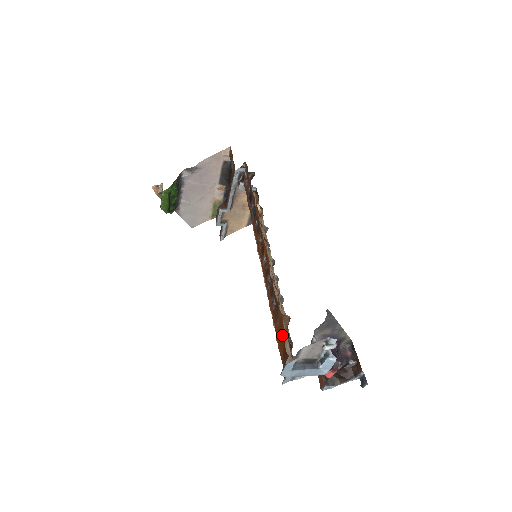
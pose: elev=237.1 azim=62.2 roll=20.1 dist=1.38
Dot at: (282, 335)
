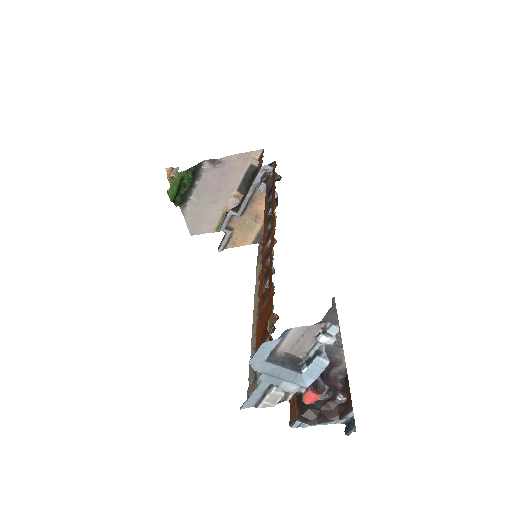
Dot at: (267, 315)
